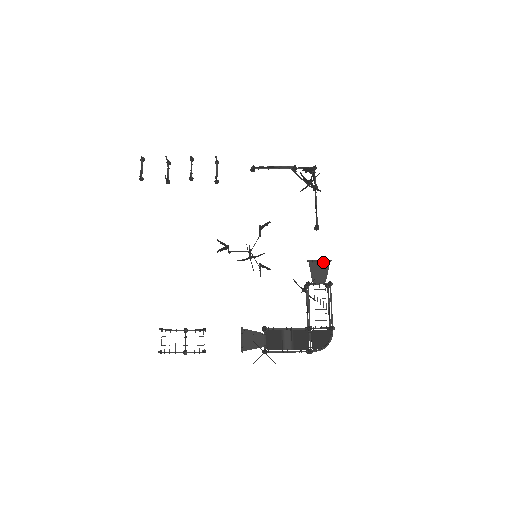
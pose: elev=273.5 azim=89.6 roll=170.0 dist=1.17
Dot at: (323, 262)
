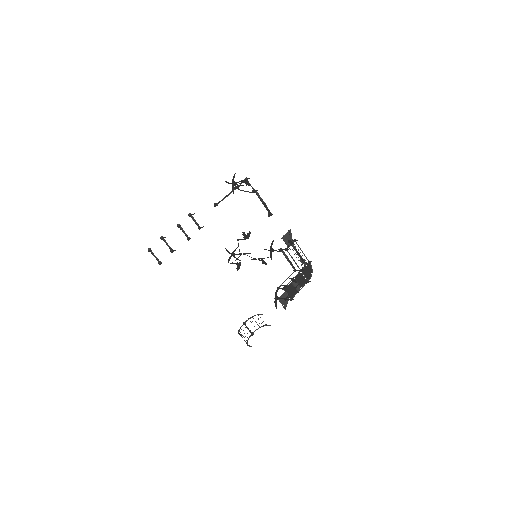
Dot at: (288, 233)
